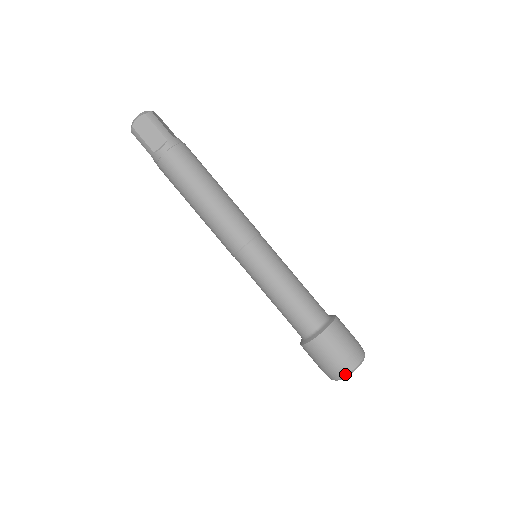
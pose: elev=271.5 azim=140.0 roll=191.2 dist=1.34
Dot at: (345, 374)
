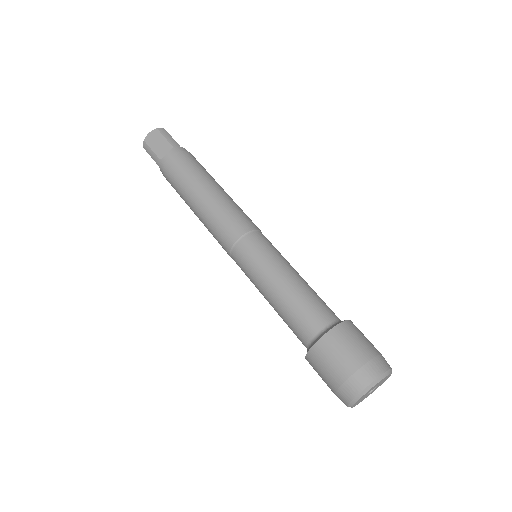
Dot at: (362, 388)
